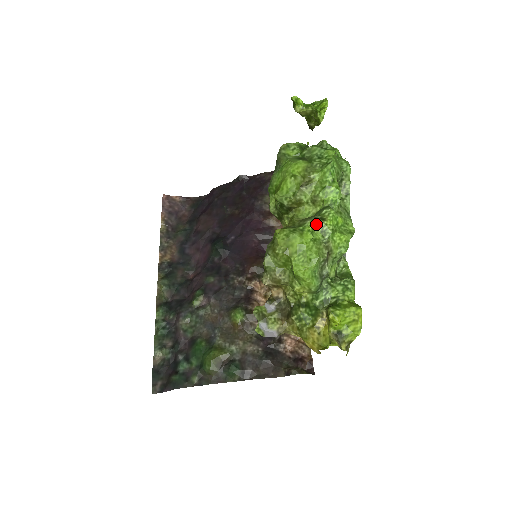
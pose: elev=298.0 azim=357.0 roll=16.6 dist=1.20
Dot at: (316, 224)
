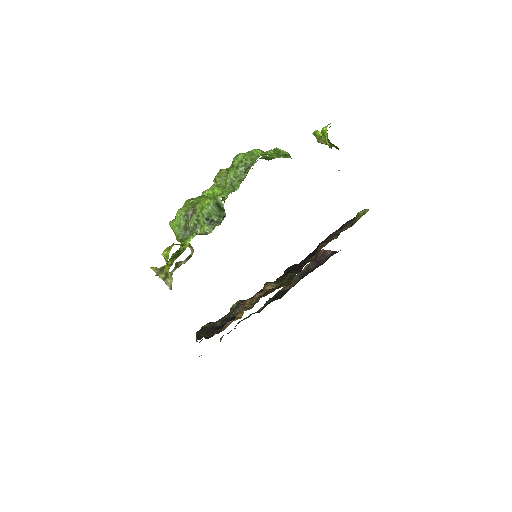
Dot at: occluded
